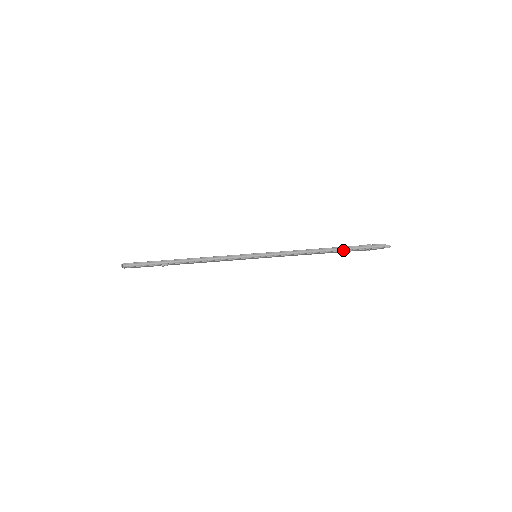
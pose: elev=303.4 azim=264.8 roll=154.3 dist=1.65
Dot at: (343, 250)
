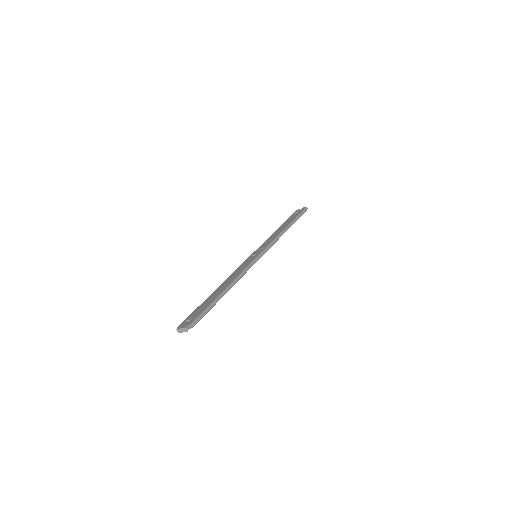
Dot at: (293, 223)
